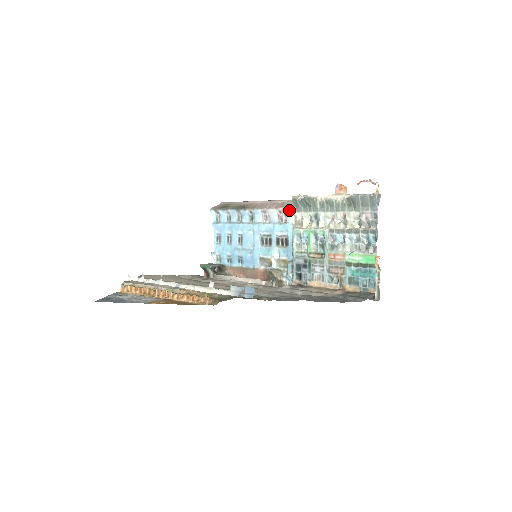
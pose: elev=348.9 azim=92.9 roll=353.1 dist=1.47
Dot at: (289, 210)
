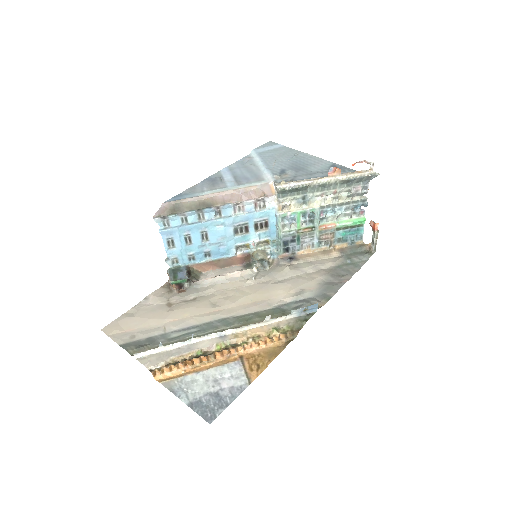
Dot at: (272, 198)
